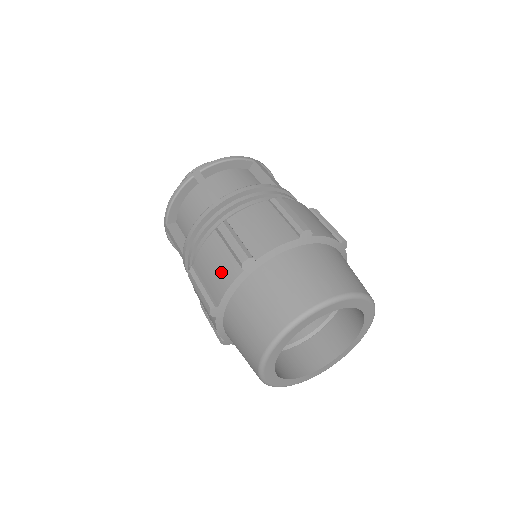
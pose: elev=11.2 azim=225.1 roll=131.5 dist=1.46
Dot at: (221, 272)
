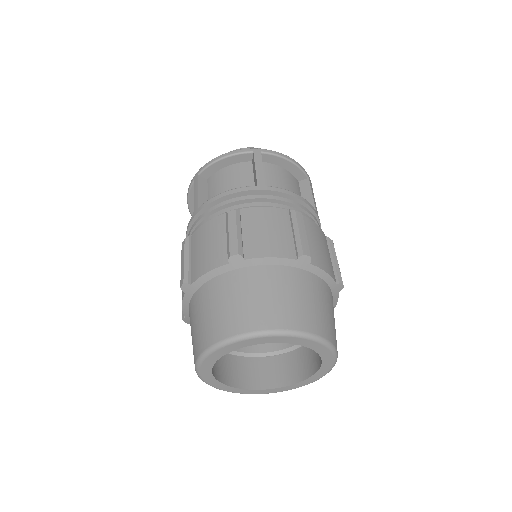
Dot at: occluded
